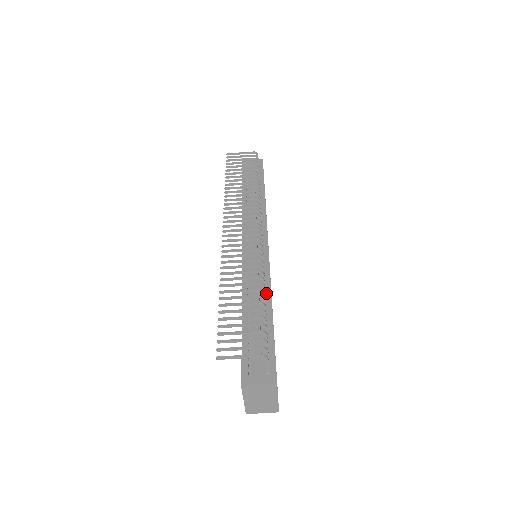
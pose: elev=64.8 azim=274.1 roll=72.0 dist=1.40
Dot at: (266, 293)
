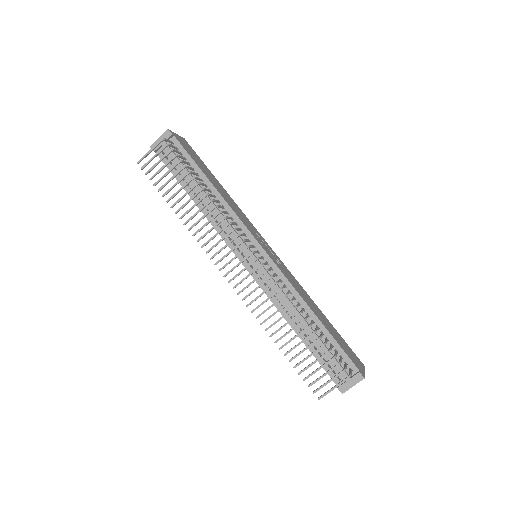
Dot at: (300, 303)
